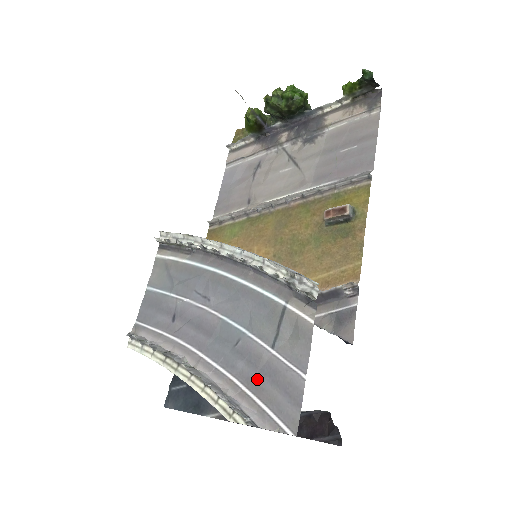
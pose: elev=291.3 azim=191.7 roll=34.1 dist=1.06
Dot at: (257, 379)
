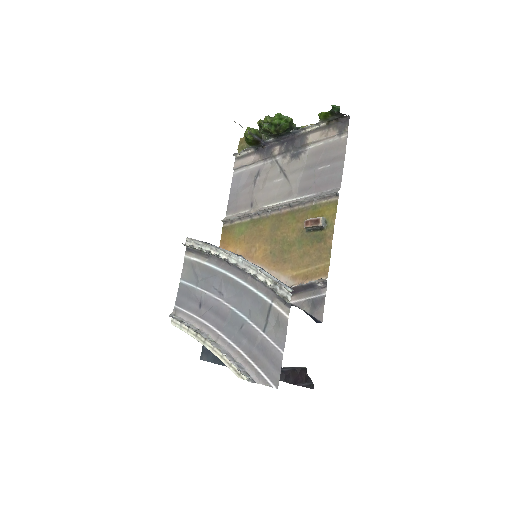
Dot at: (255, 352)
